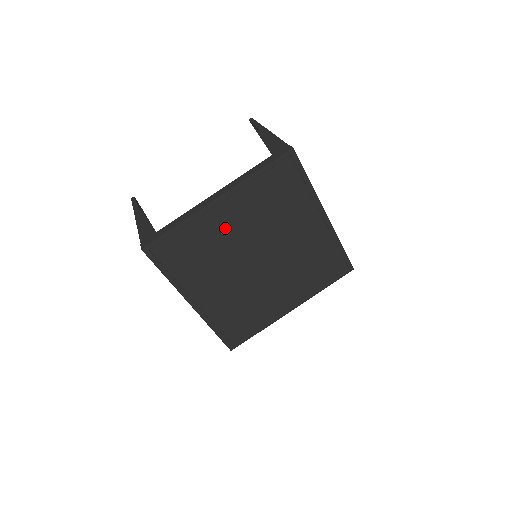
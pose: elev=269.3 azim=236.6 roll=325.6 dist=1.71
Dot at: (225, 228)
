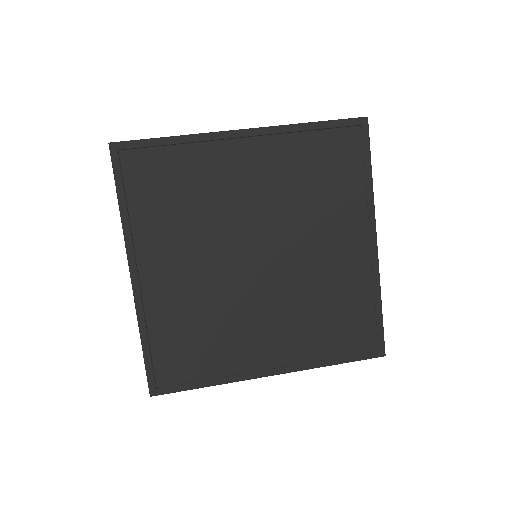
Dot at: (234, 178)
